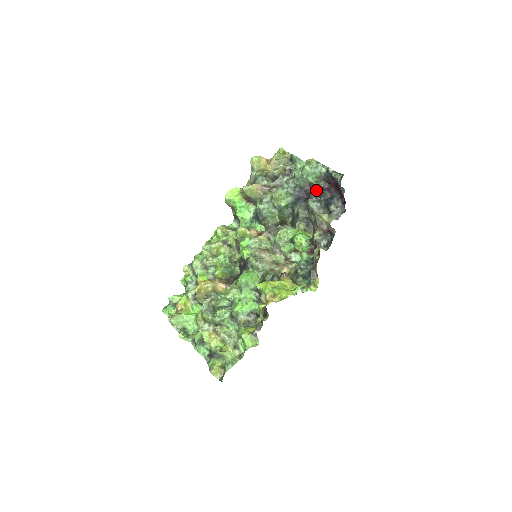
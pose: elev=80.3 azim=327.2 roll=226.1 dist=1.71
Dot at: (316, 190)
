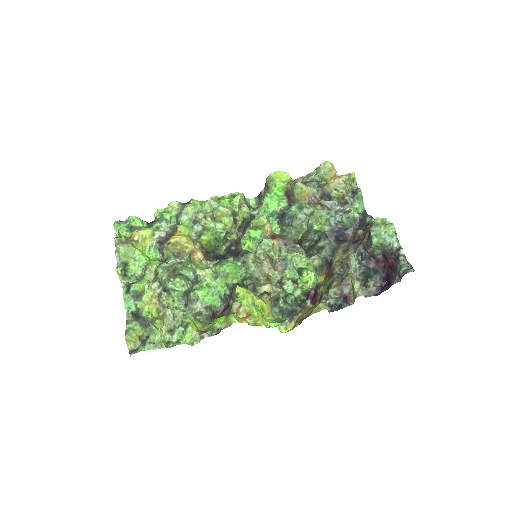
Dot at: (365, 250)
